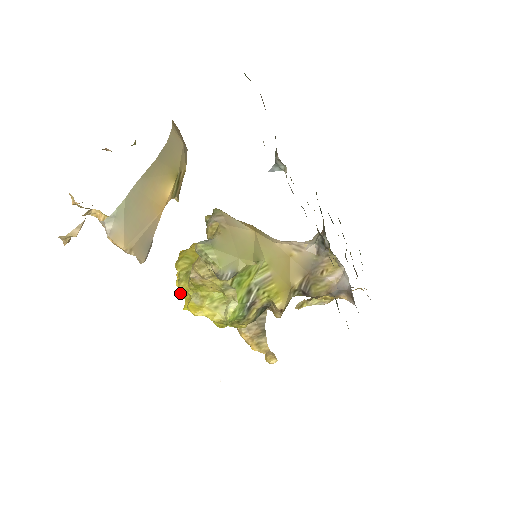
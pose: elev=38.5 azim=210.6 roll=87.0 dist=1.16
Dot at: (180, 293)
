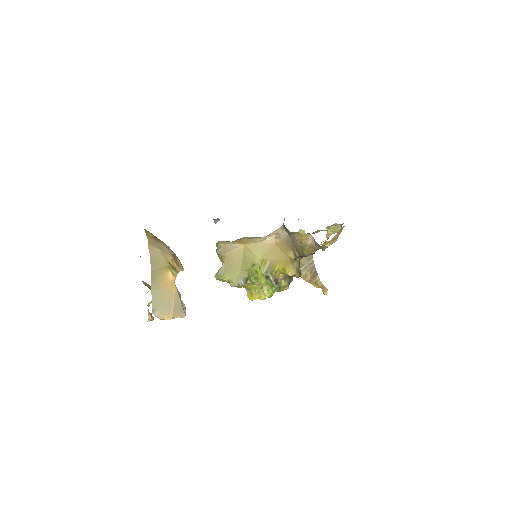
Dot at: occluded
